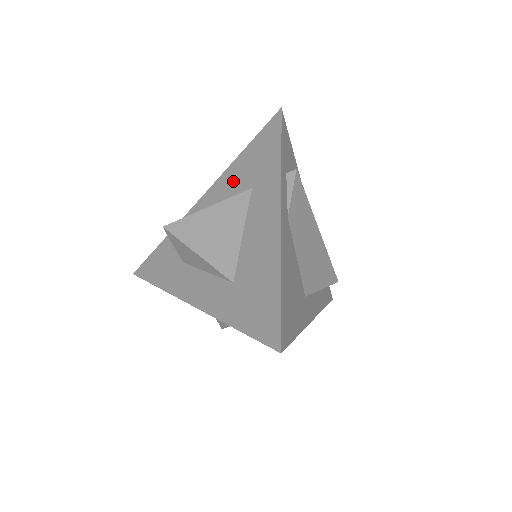
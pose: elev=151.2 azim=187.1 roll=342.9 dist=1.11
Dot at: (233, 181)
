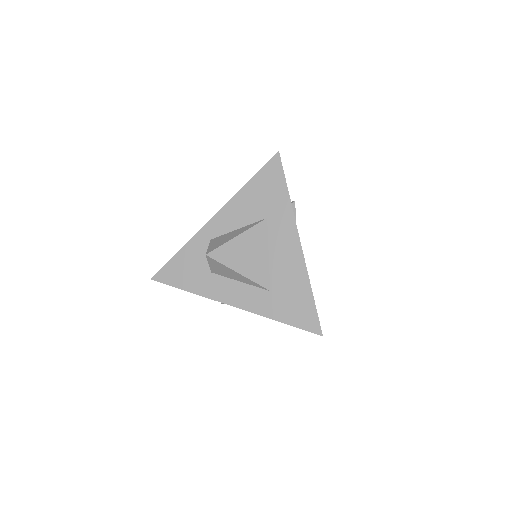
Dot at: (245, 208)
